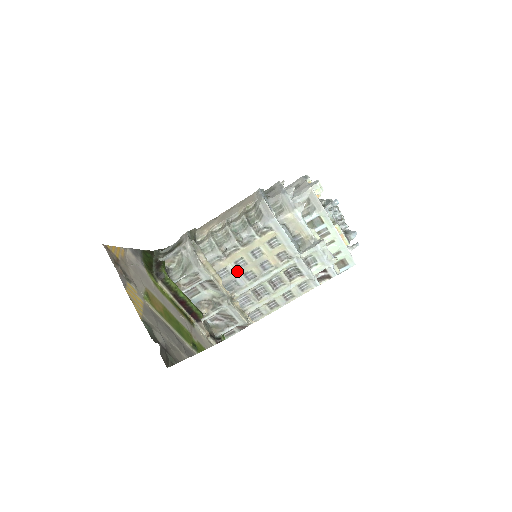
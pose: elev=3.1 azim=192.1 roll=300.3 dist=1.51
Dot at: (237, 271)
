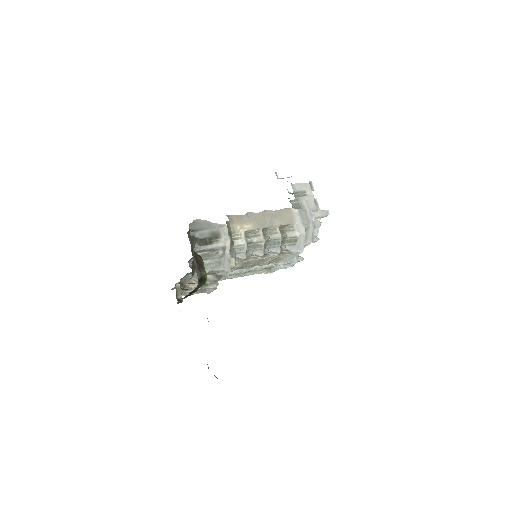
Dot at: (239, 267)
